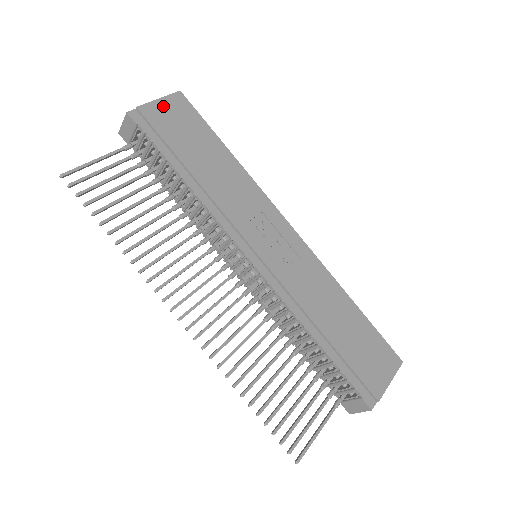
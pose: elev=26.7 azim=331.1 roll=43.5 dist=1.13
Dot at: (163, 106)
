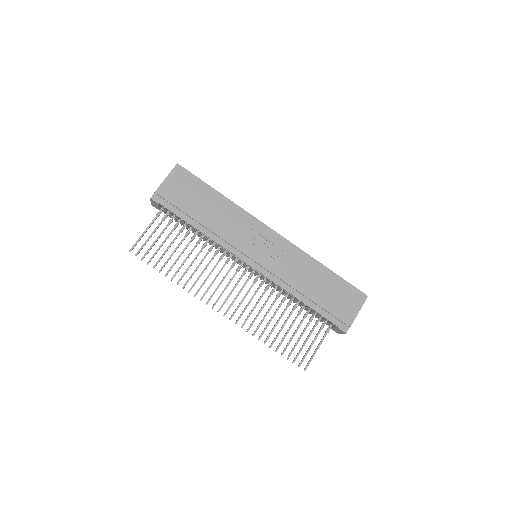
Dot at: (170, 182)
